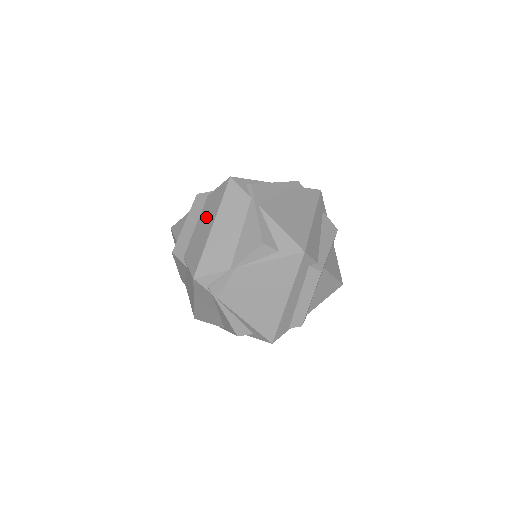
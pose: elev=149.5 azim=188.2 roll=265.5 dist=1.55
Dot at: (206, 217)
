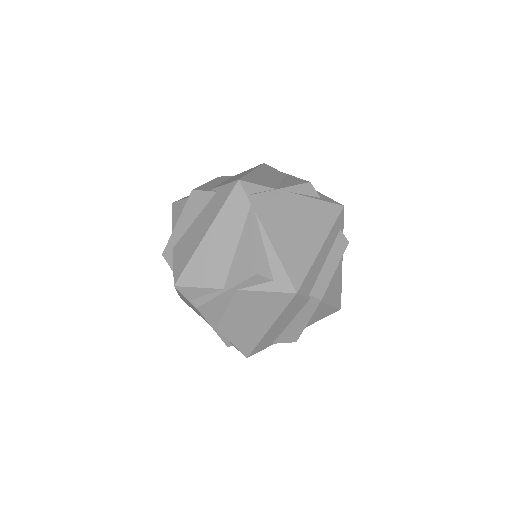
Dot at: occluded
